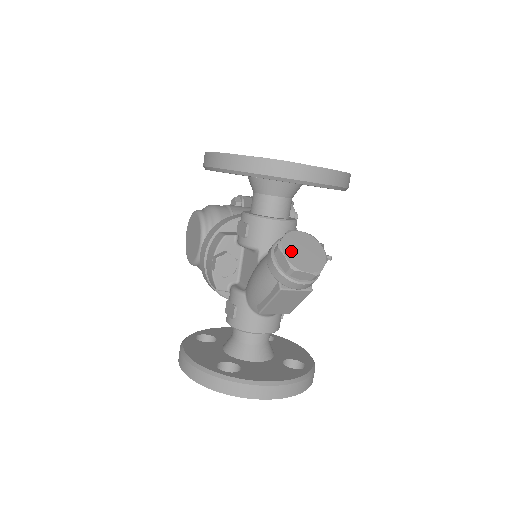
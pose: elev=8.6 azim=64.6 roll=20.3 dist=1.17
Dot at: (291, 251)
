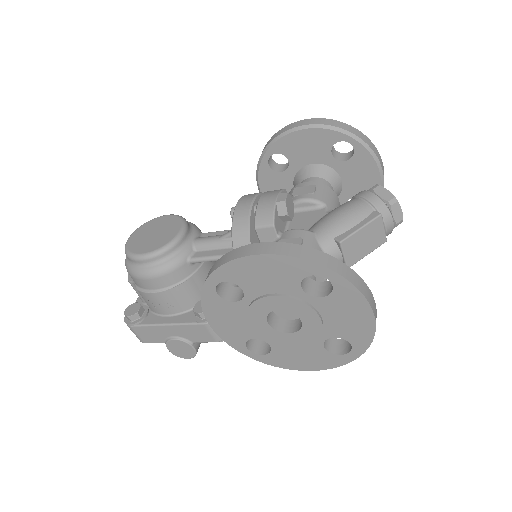
Dot at: occluded
